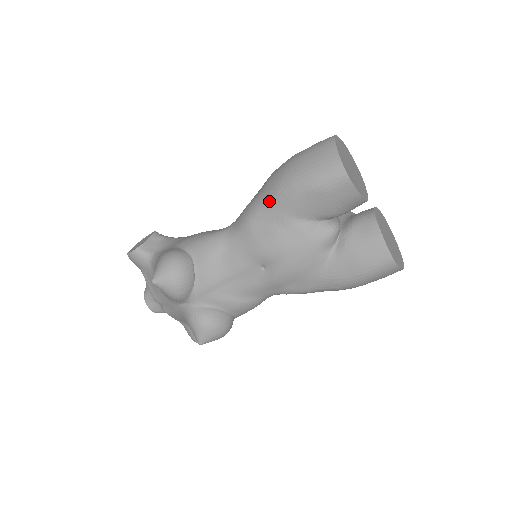
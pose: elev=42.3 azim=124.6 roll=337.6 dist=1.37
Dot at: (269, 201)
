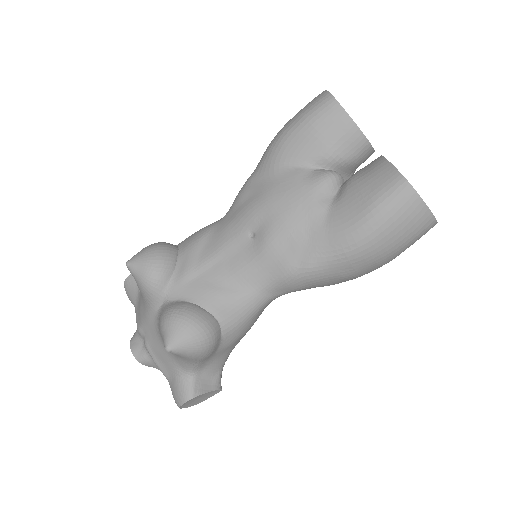
Dot at: (261, 161)
